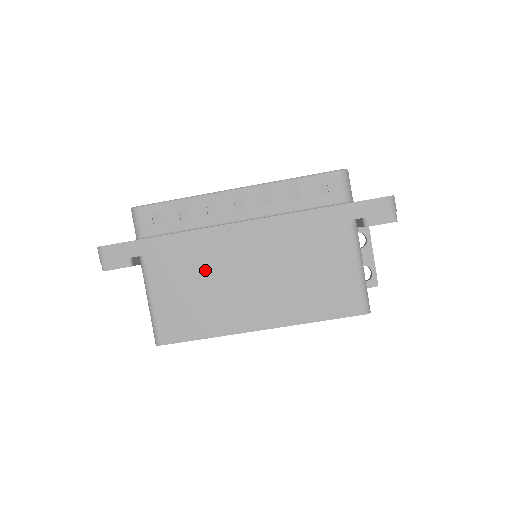
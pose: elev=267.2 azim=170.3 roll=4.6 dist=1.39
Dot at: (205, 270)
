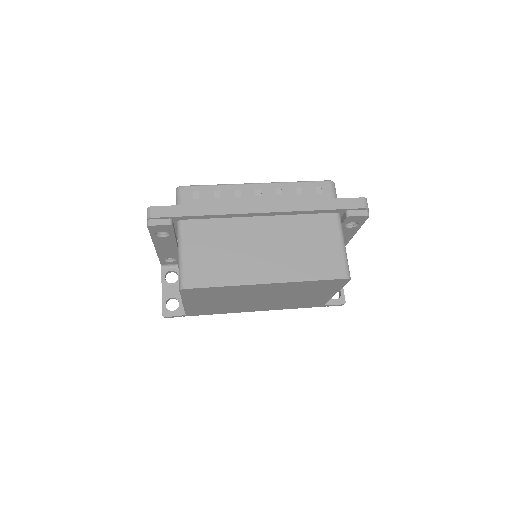
Dot at: (229, 235)
